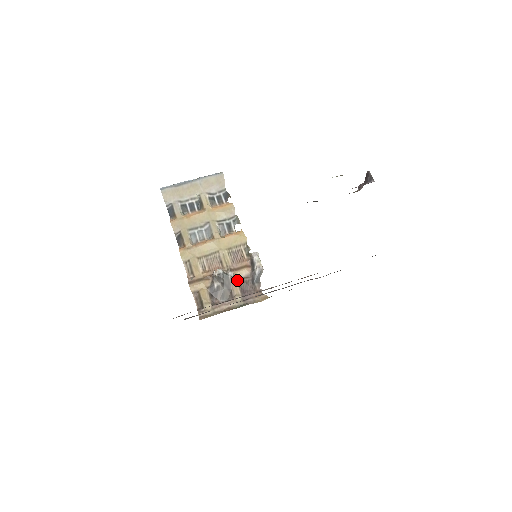
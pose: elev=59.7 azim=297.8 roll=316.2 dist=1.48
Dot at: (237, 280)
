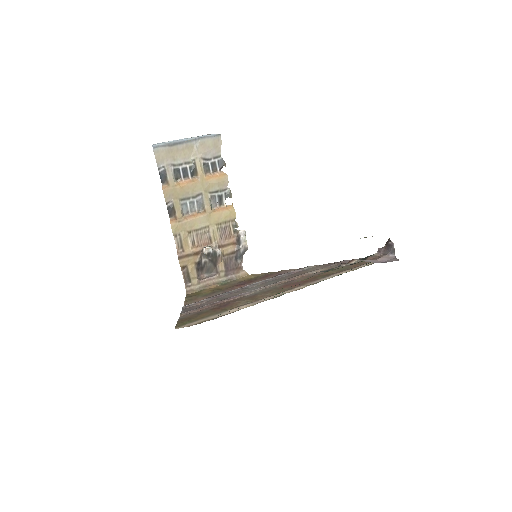
Dot at: (223, 256)
